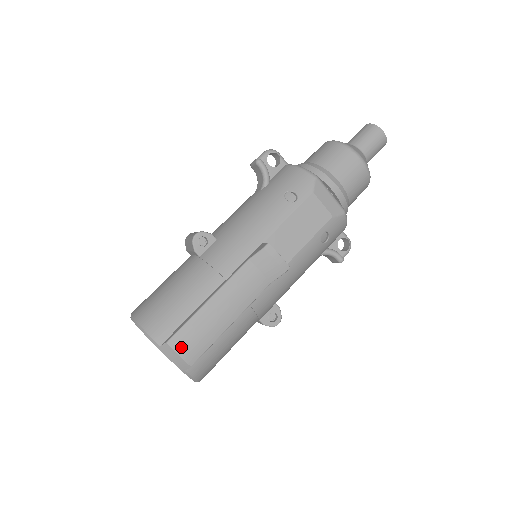
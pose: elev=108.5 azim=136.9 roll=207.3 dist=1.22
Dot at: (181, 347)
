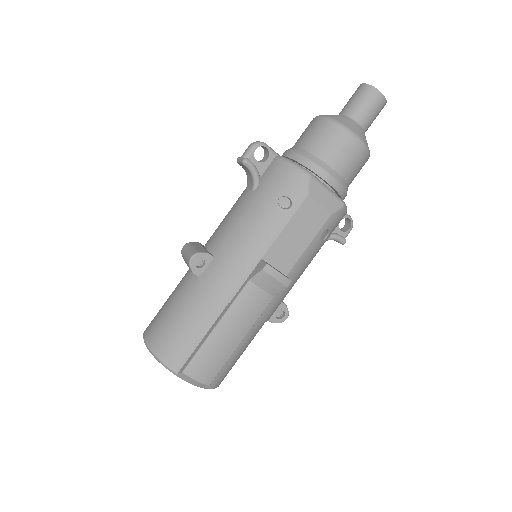
Dot at: (197, 373)
